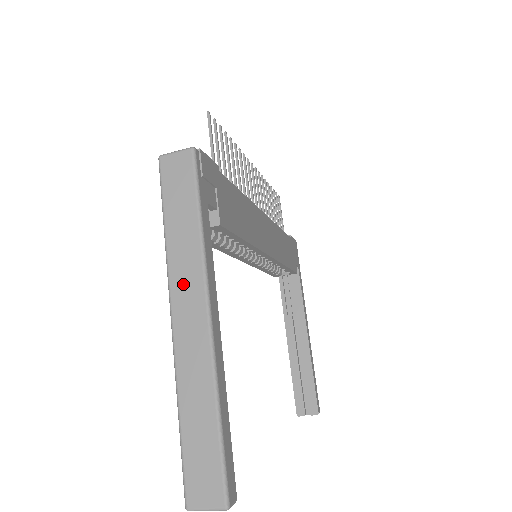
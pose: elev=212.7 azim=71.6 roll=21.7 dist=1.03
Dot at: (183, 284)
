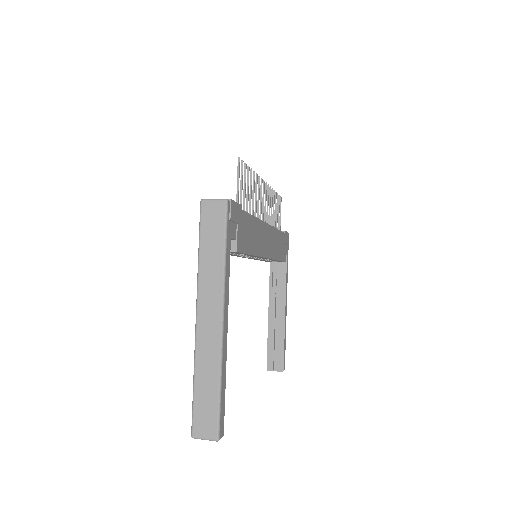
Dot at: (207, 296)
